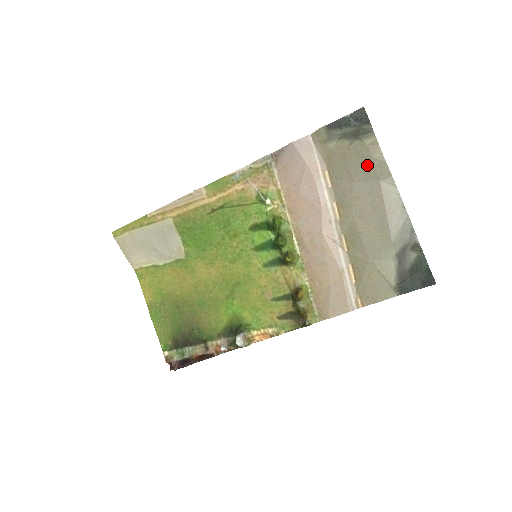
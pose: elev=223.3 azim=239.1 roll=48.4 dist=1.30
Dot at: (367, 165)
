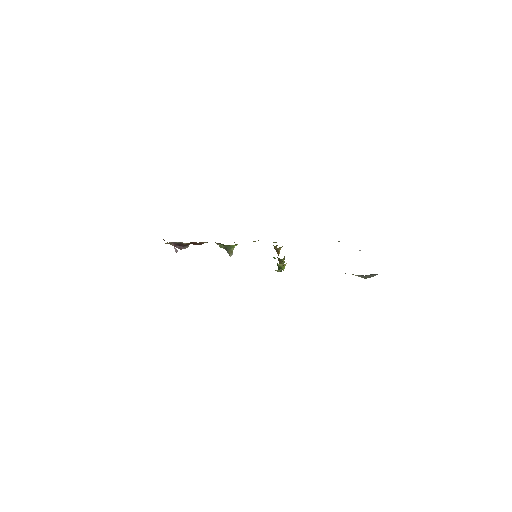
Dot at: occluded
